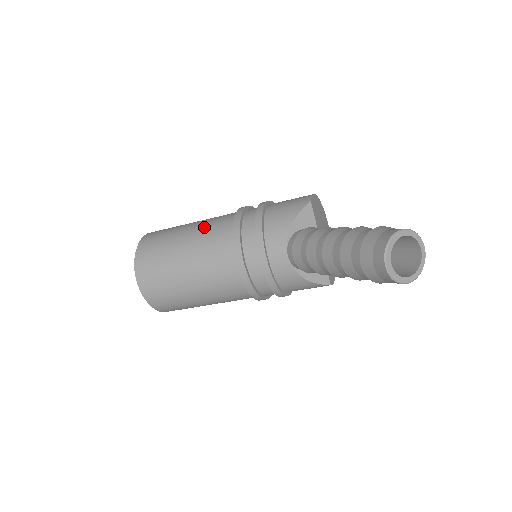
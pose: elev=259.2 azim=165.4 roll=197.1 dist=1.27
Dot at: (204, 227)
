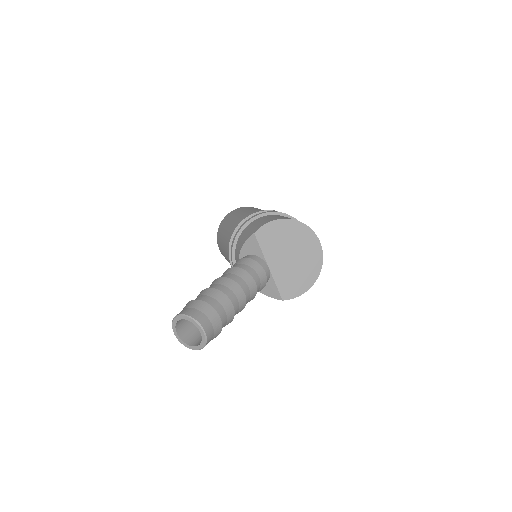
Dot at: (233, 224)
